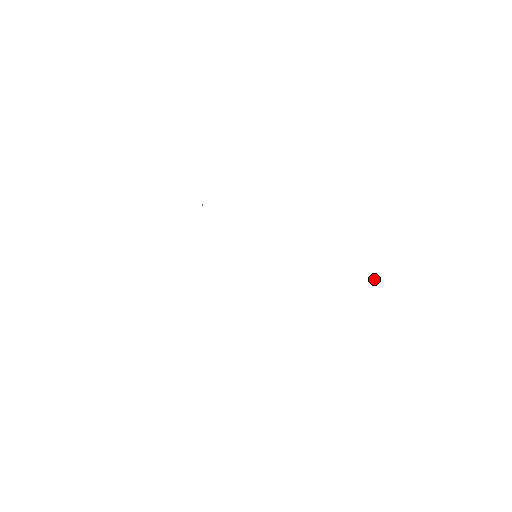
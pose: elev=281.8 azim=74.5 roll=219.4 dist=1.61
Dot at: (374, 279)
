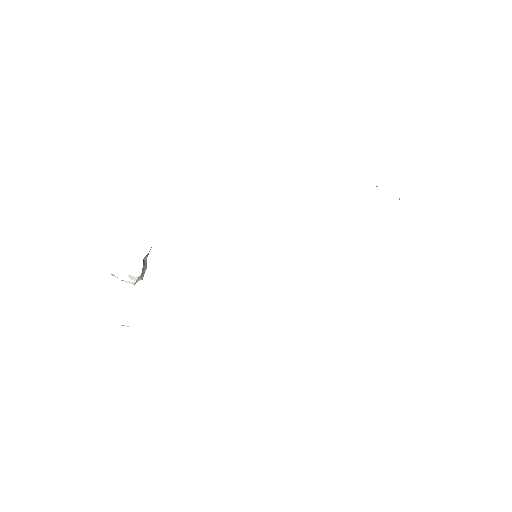
Dot at: occluded
